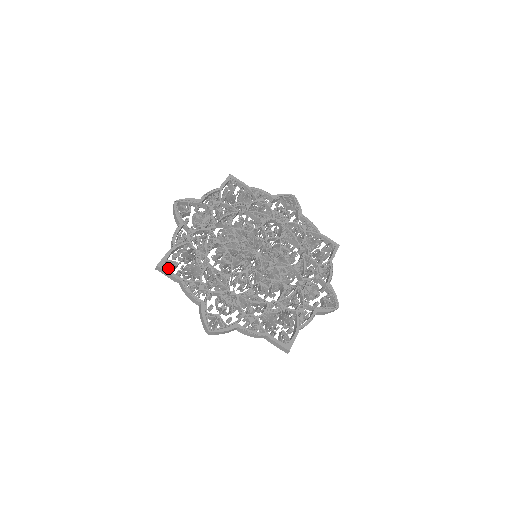
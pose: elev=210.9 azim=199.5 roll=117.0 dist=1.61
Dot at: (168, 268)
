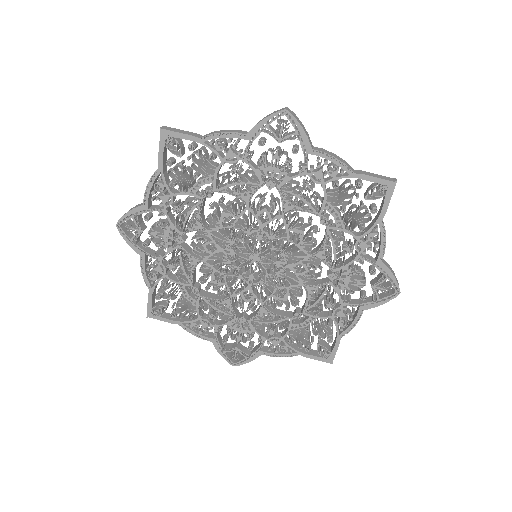
Dot at: (159, 316)
